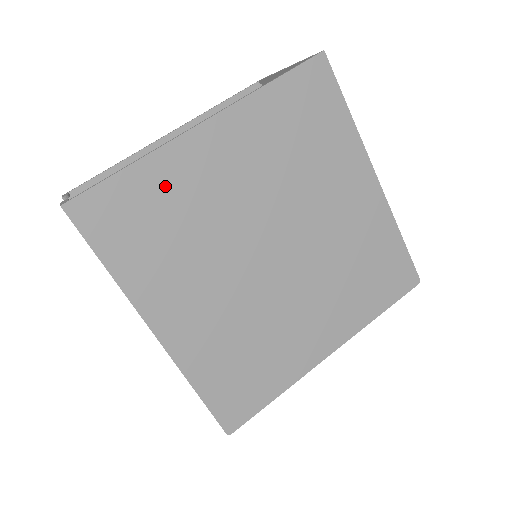
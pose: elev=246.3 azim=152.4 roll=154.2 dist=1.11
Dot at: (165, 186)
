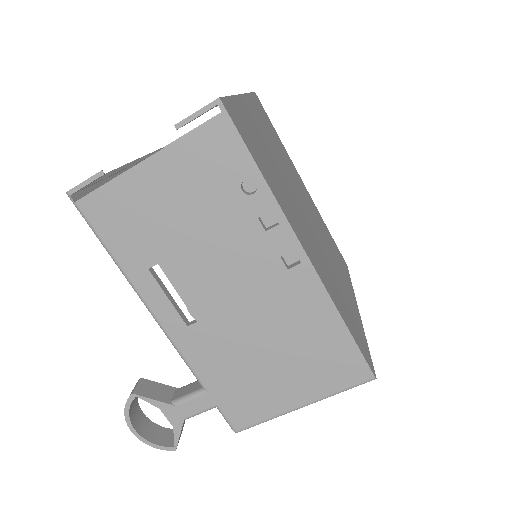
Dot at: (251, 125)
